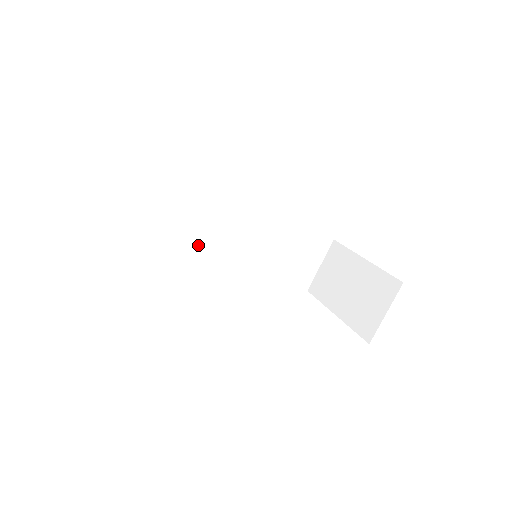
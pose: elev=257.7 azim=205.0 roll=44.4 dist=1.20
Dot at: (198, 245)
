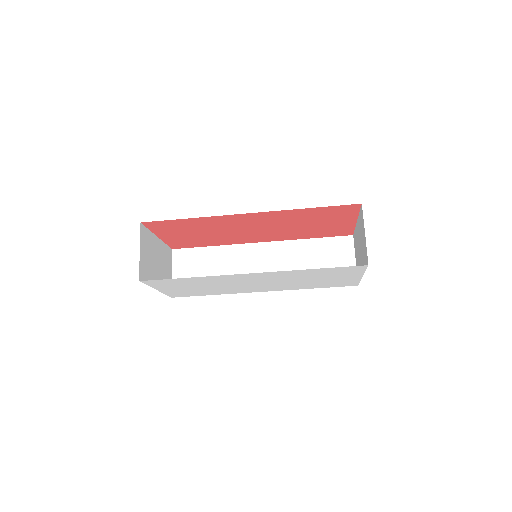
Dot at: occluded
